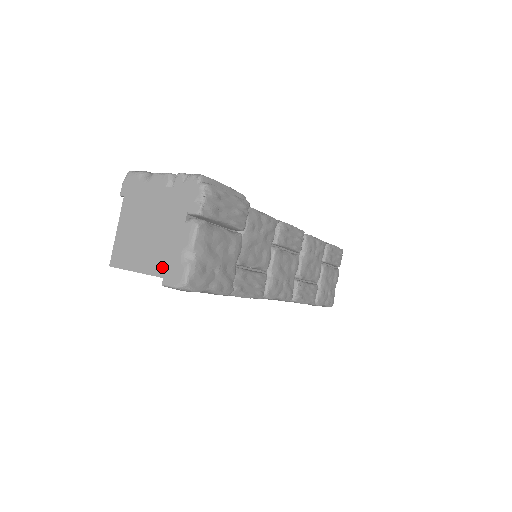
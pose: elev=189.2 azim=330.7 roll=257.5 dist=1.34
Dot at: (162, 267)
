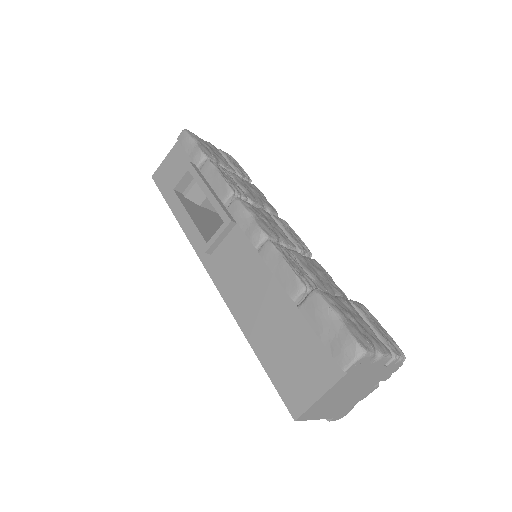
Dot at: (338, 413)
